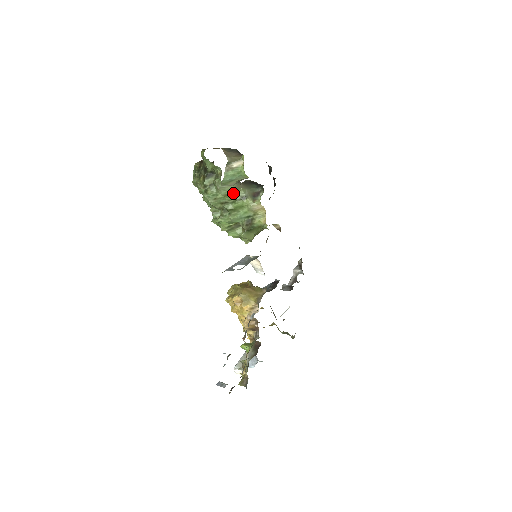
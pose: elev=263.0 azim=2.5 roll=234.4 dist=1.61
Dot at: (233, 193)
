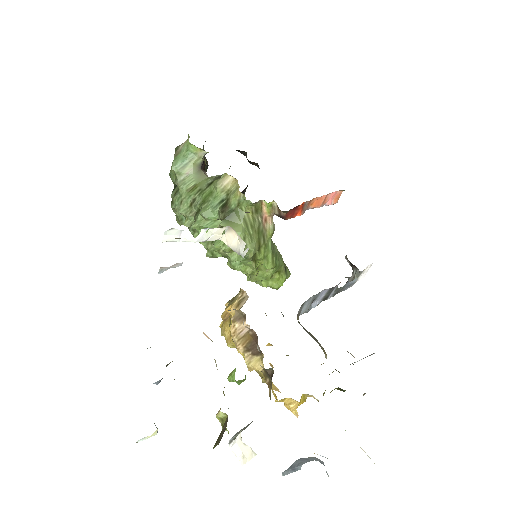
Dot at: (197, 185)
